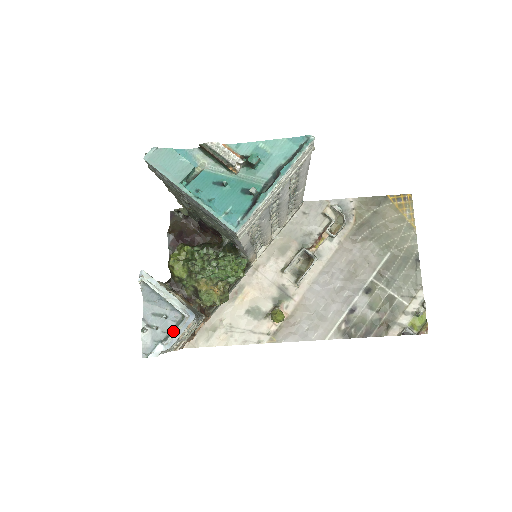
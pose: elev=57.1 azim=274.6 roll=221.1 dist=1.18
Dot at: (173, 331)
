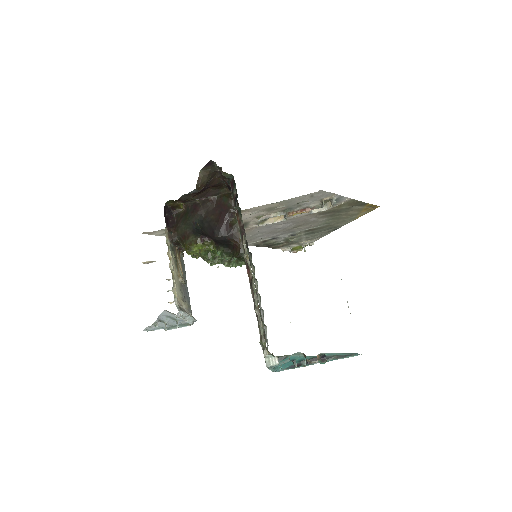
Dot at: (176, 327)
